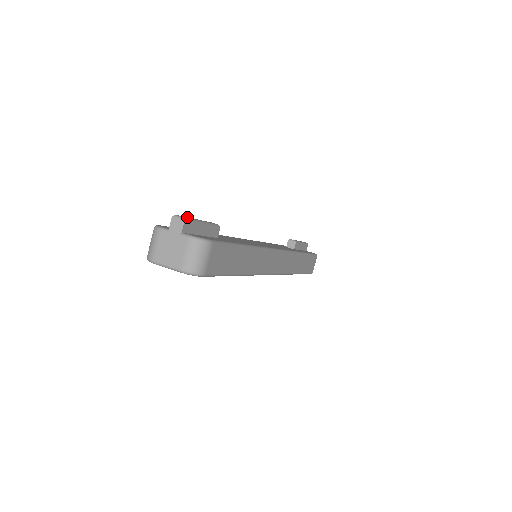
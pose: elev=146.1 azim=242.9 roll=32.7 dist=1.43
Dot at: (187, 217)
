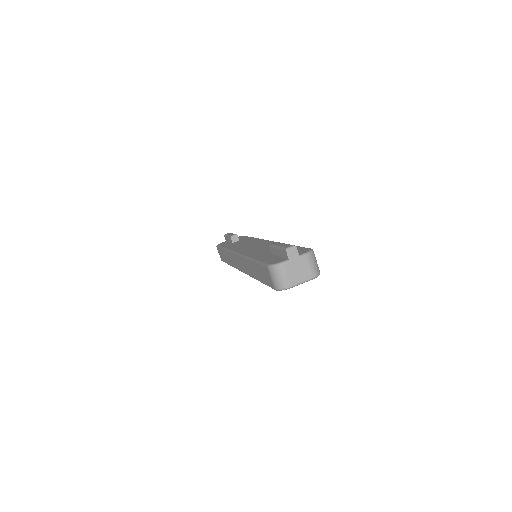
Dot at: (285, 246)
